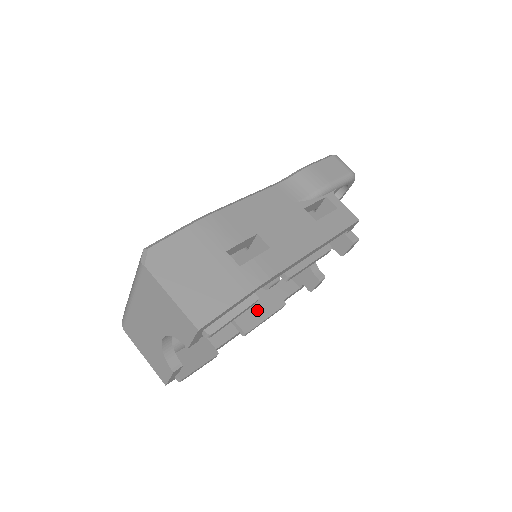
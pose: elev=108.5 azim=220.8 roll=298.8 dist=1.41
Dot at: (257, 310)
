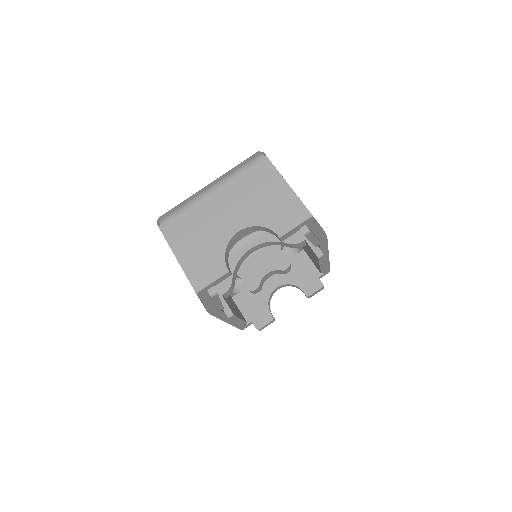
Dot at: (234, 308)
